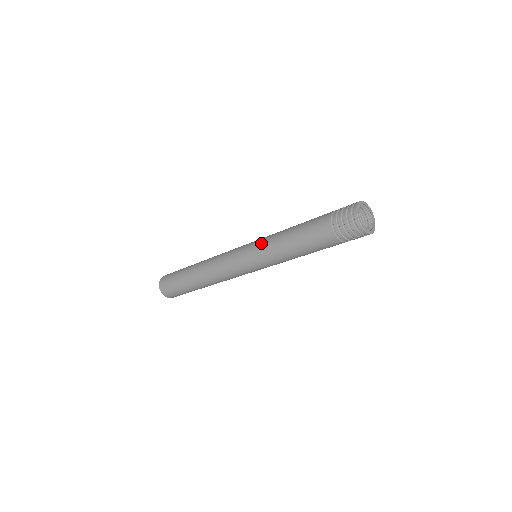
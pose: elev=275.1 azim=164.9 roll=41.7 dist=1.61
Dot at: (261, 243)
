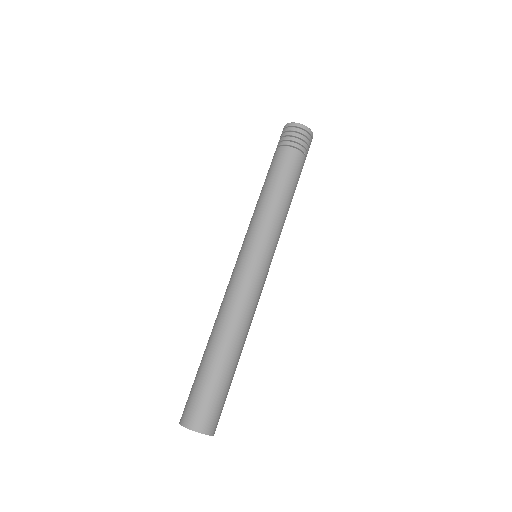
Dot at: (251, 227)
